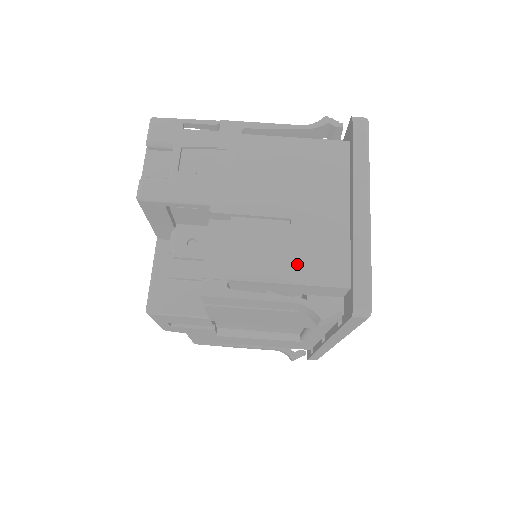
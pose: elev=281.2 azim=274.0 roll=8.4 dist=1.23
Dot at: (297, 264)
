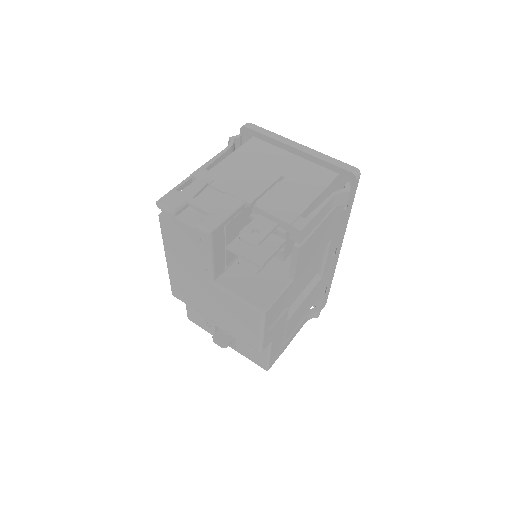
Dot at: (311, 186)
